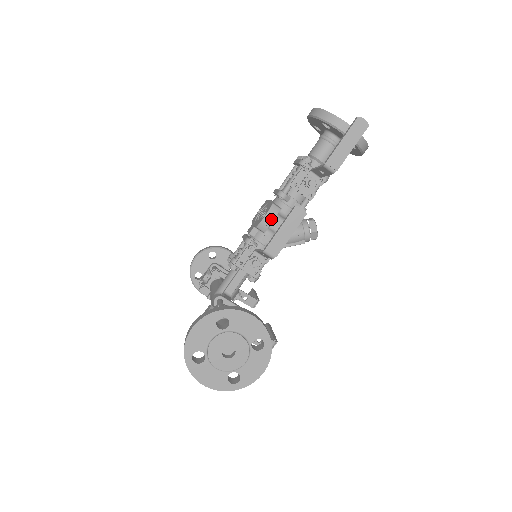
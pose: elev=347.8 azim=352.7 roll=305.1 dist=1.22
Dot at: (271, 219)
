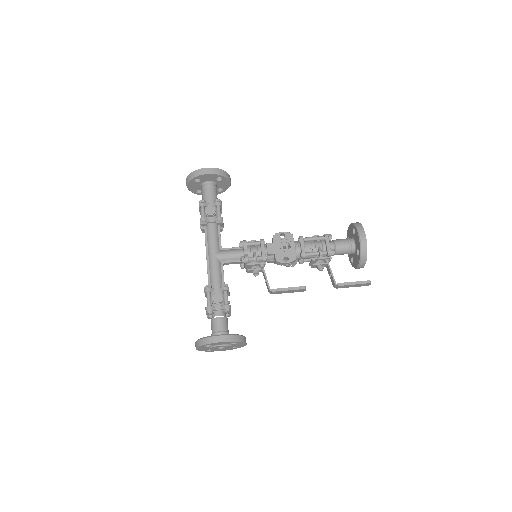
Dot at: occluded
